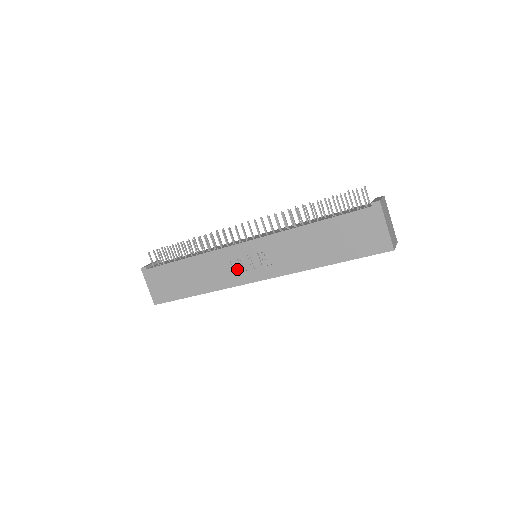
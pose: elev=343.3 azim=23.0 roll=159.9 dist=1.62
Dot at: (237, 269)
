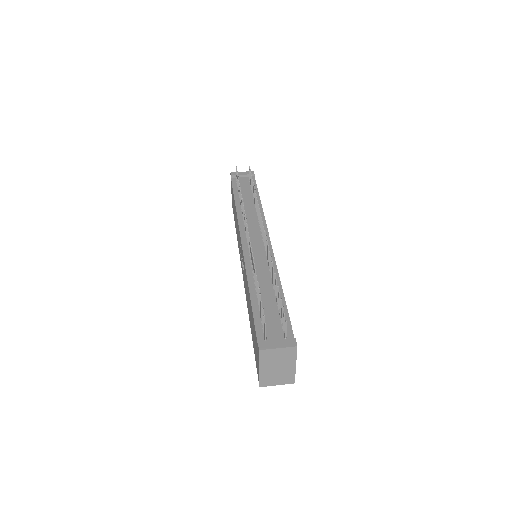
Dot at: occluded
